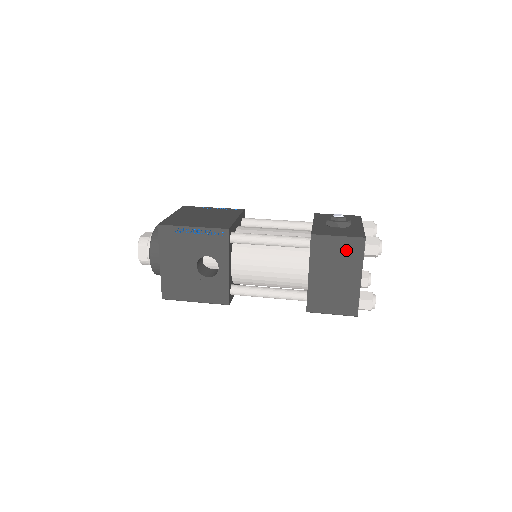
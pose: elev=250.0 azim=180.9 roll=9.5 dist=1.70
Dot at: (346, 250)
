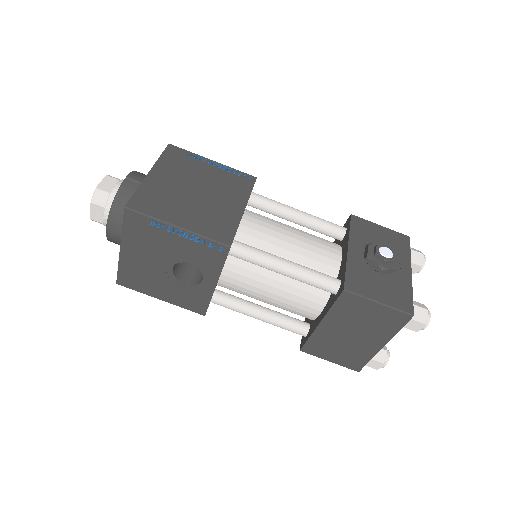
Dot at: (381, 318)
